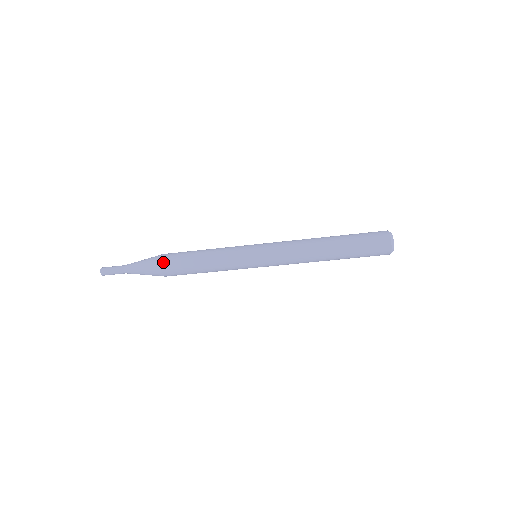
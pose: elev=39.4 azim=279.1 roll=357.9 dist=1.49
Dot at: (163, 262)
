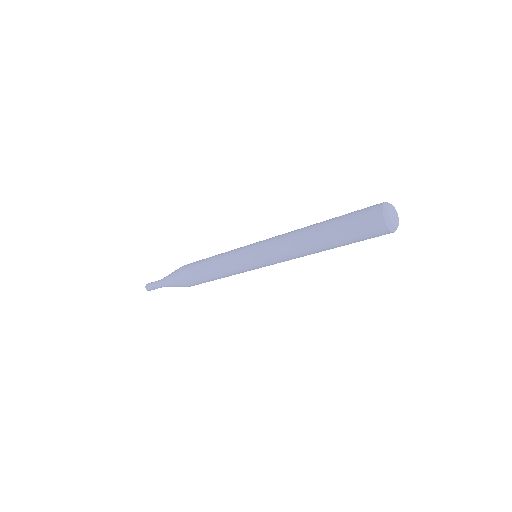
Dot at: (182, 267)
